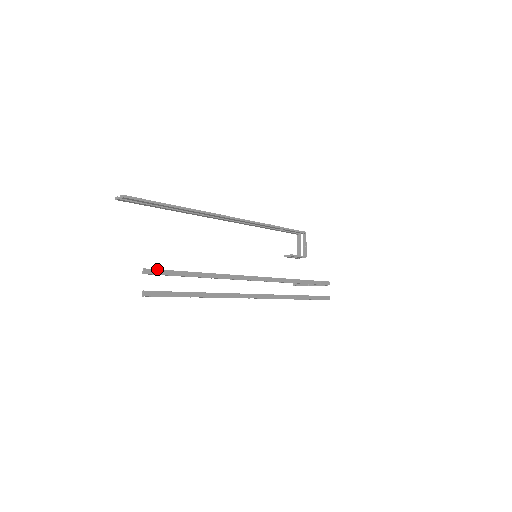
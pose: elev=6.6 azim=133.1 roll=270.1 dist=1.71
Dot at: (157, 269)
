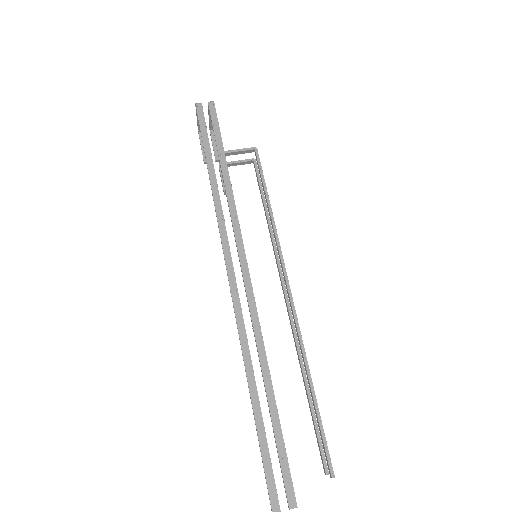
Dot at: (330, 458)
